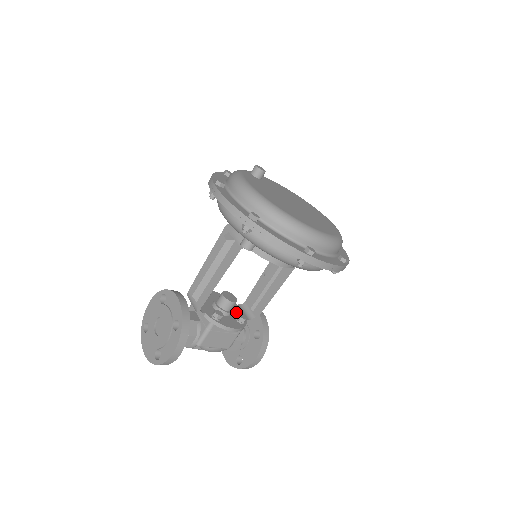
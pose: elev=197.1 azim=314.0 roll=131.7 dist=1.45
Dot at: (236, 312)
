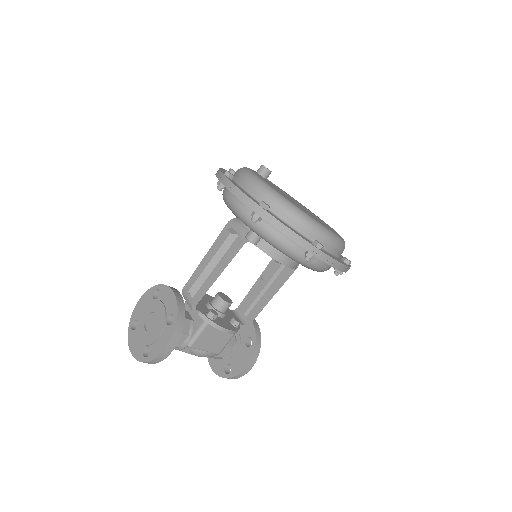
Dot at: (229, 316)
